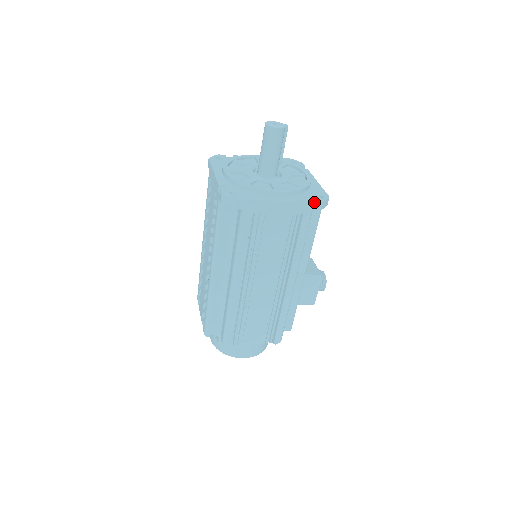
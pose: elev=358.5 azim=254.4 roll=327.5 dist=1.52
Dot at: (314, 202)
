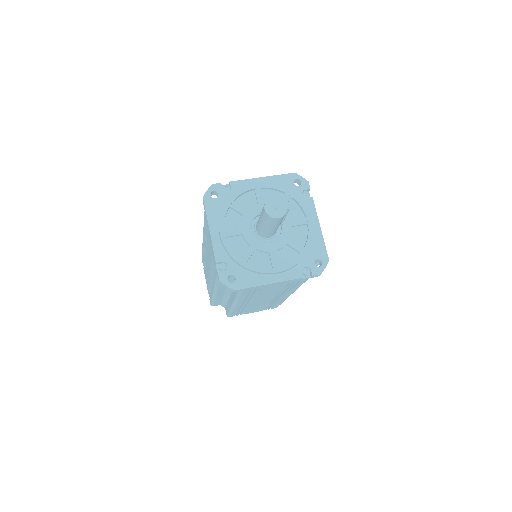
Dot at: (312, 276)
